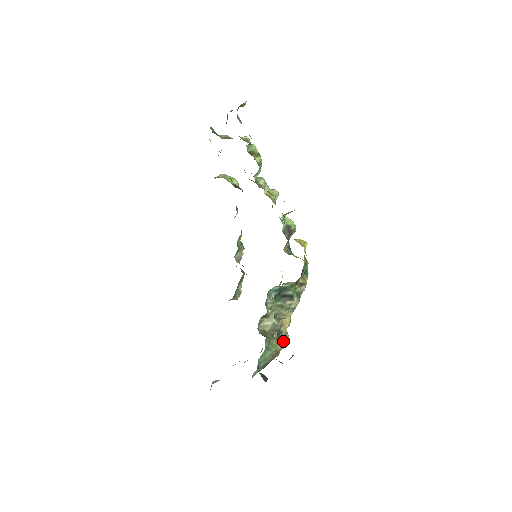
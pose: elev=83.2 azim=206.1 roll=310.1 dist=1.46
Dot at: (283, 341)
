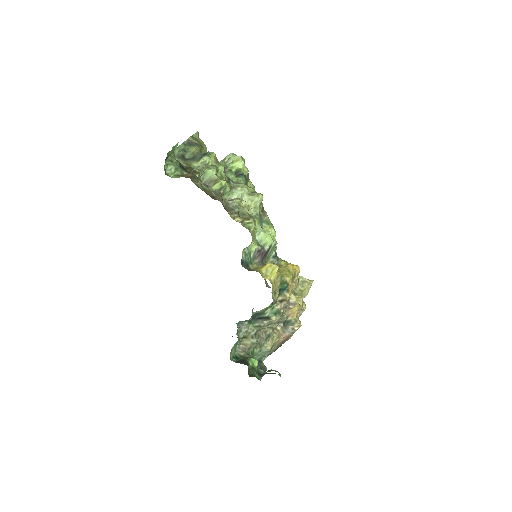
Dot at: (293, 327)
